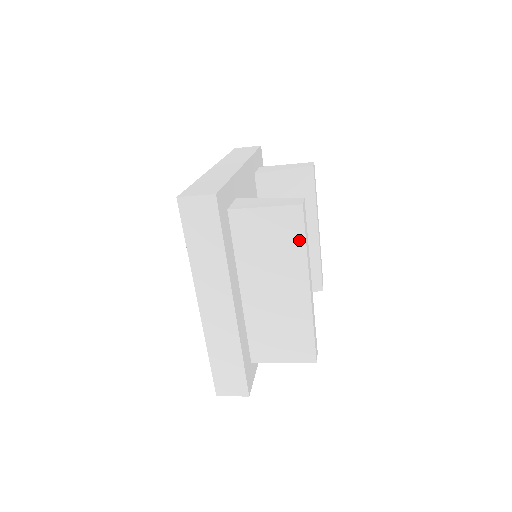
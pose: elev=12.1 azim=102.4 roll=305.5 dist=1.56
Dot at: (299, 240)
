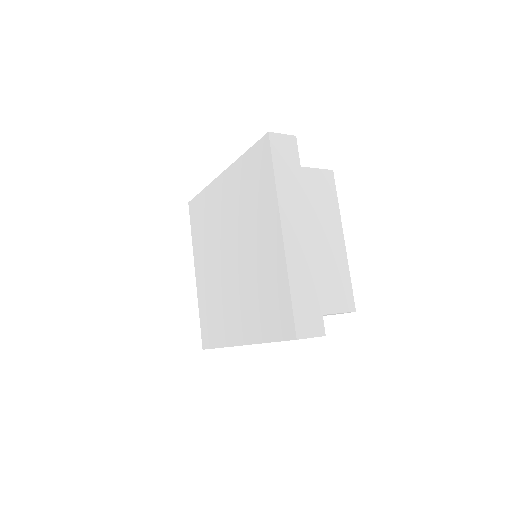
Dot at: (333, 196)
